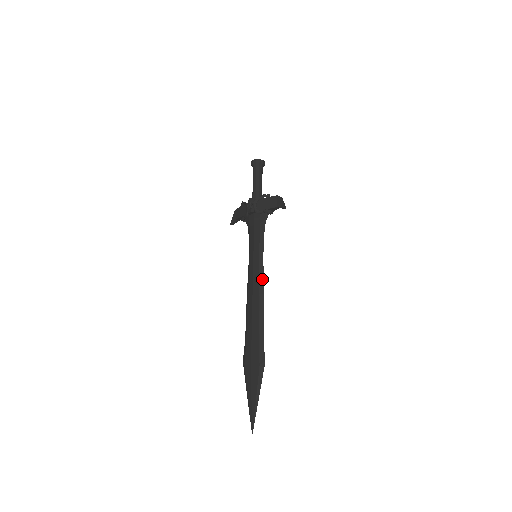
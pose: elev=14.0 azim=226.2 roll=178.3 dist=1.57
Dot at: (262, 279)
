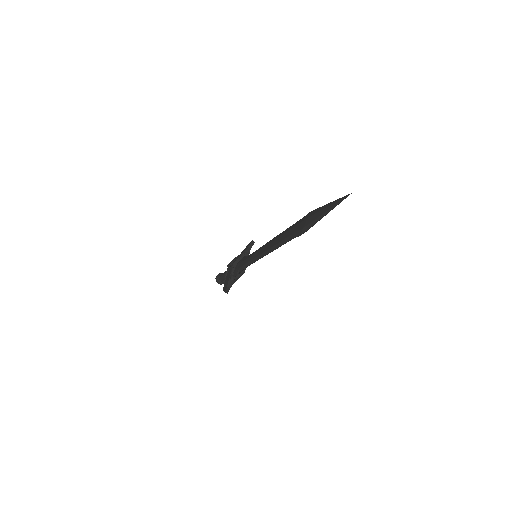
Dot at: occluded
